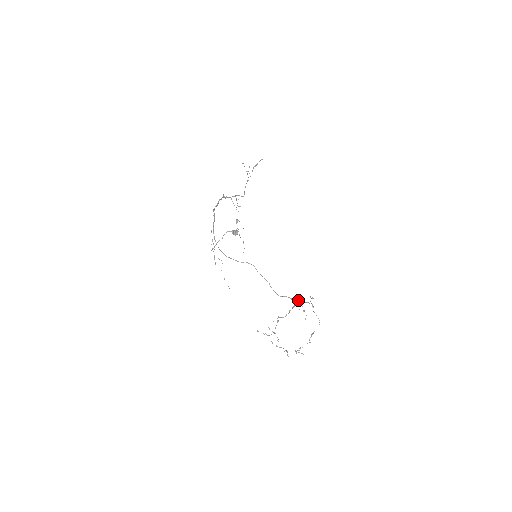
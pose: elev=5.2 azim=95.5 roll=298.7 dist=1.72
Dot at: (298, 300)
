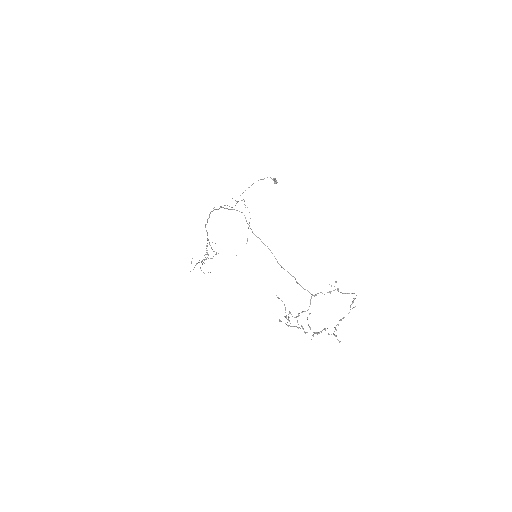
Dot at: occluded
